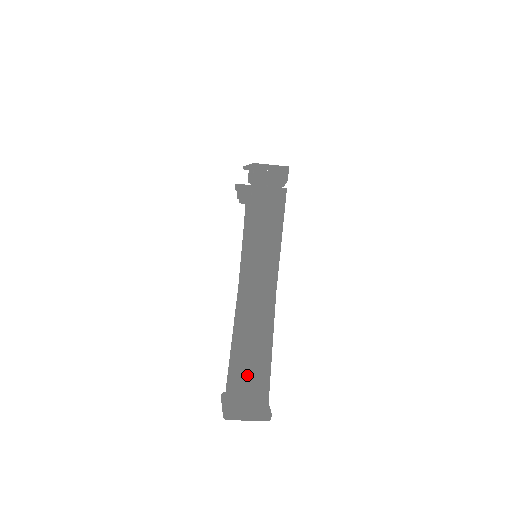
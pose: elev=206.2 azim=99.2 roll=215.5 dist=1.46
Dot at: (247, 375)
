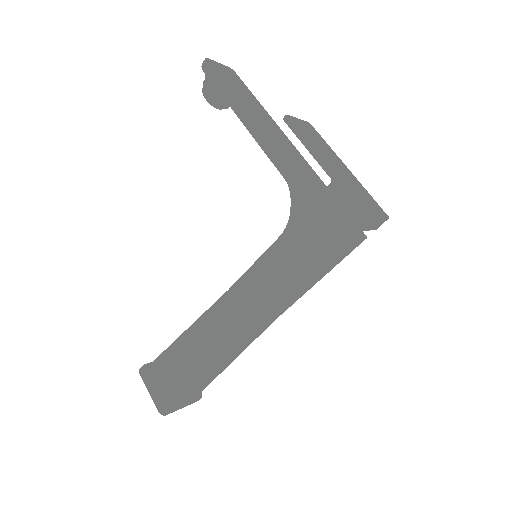
Dot at: (203, 380)
